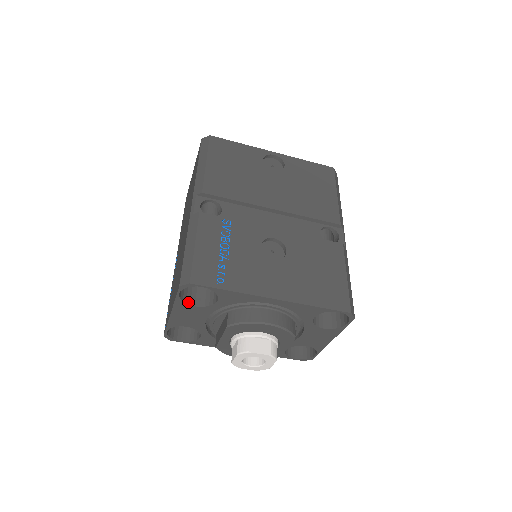
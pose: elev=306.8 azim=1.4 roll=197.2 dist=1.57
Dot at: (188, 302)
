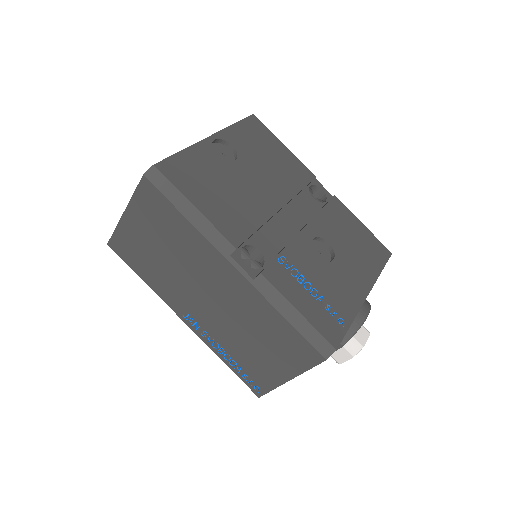
Dot at: occluded
